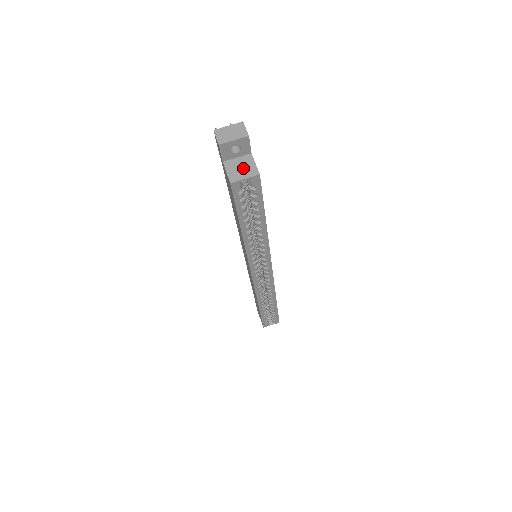
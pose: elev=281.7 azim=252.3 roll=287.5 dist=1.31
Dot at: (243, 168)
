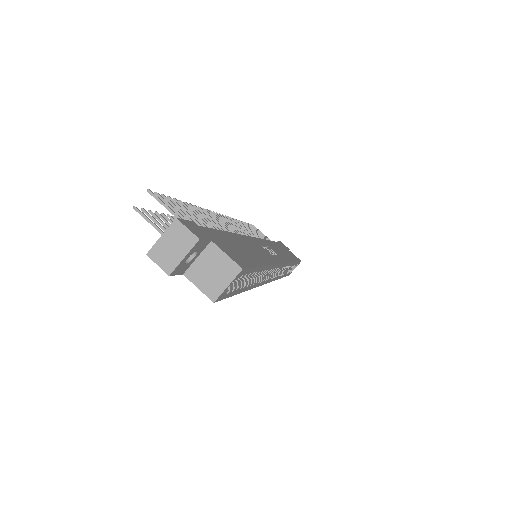
Dot at: (215, 271)
